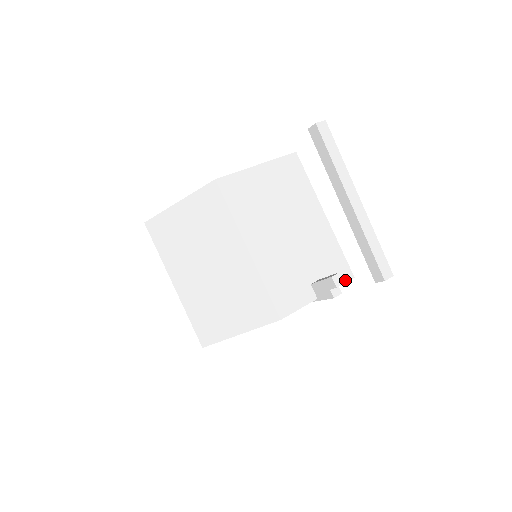
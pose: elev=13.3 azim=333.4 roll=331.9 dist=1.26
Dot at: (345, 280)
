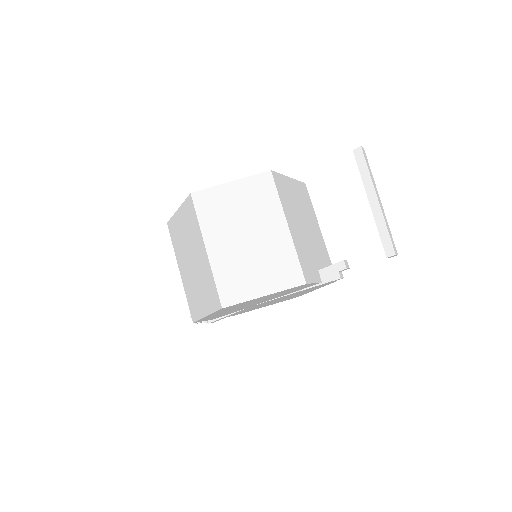
Dot at: occluded
